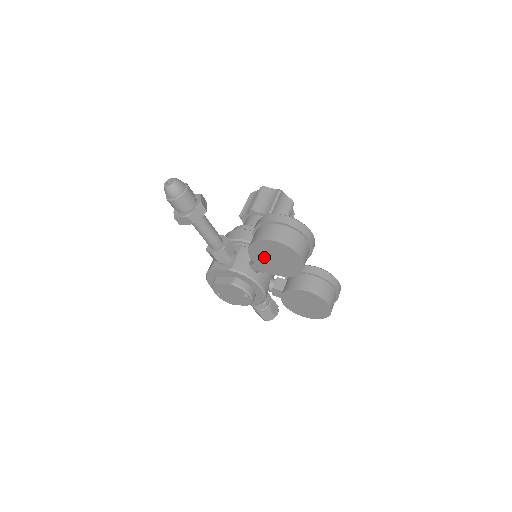
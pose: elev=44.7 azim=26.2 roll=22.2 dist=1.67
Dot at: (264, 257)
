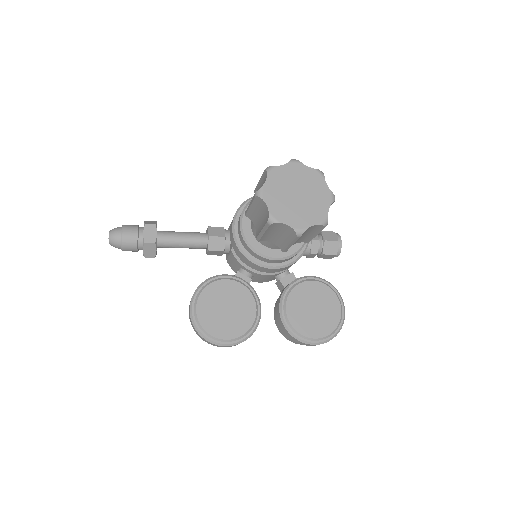
Dot at: occluded
